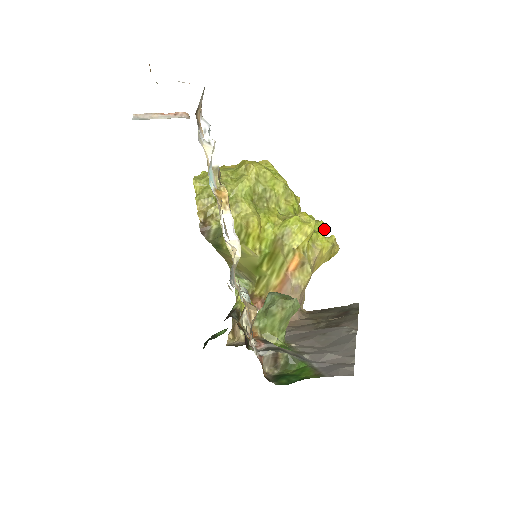
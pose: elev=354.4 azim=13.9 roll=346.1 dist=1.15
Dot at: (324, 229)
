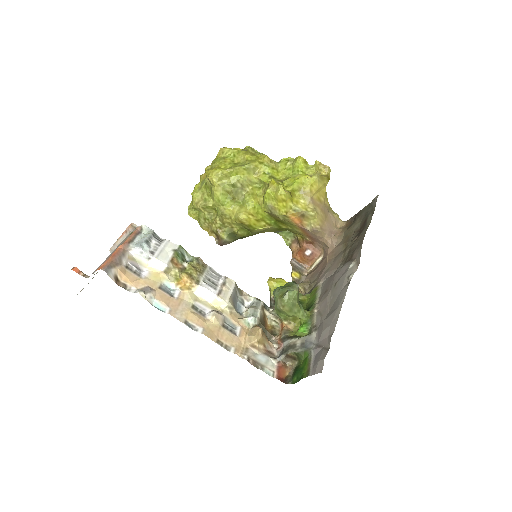
Dot at: (306, 161)
